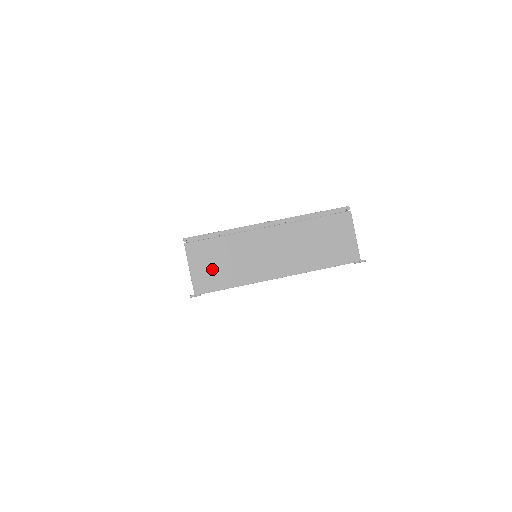
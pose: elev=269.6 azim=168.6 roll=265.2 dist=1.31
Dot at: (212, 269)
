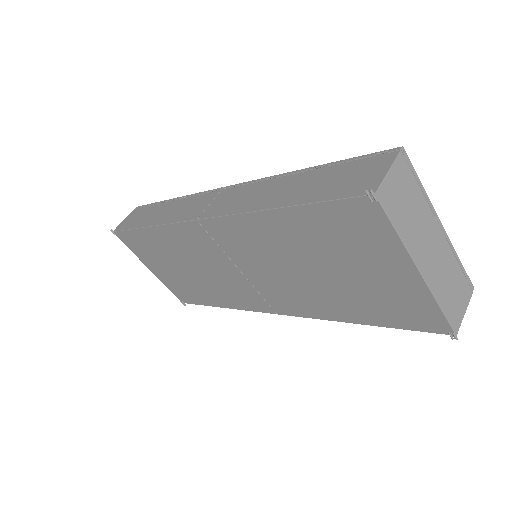
Dot at: (399, 196)
